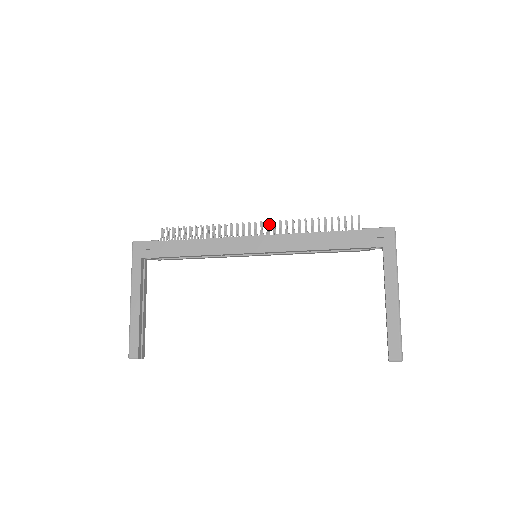
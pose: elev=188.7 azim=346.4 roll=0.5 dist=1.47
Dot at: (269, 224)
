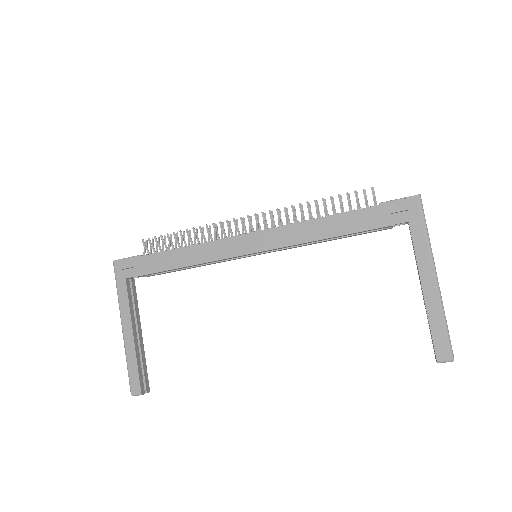
Dot at: (265, 215)
